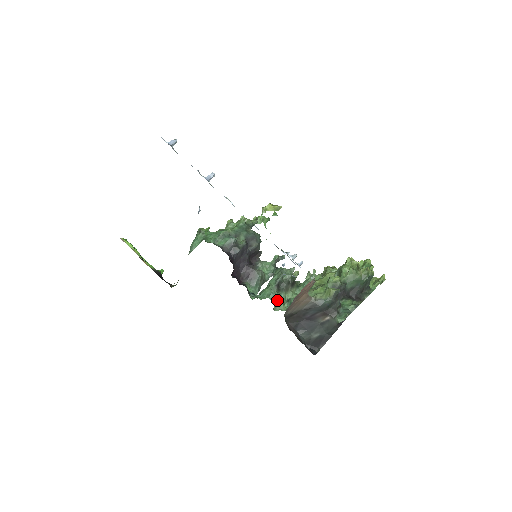
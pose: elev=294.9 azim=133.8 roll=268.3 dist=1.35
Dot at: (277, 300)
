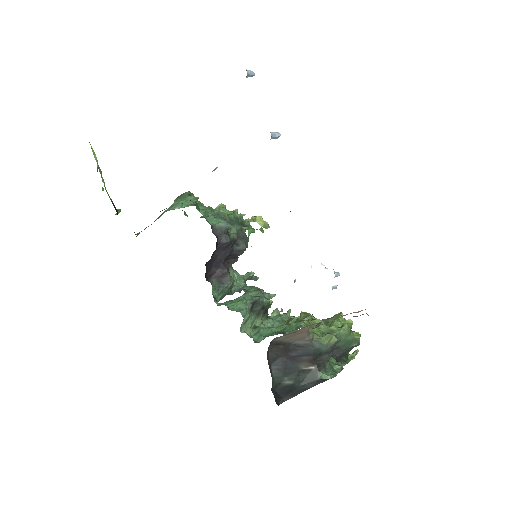
Dot at: (246, 320)
